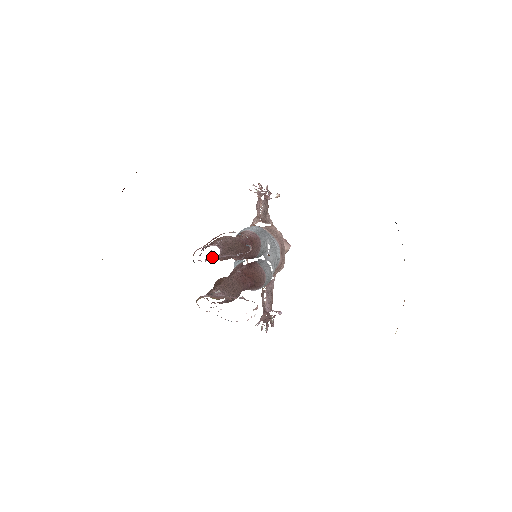
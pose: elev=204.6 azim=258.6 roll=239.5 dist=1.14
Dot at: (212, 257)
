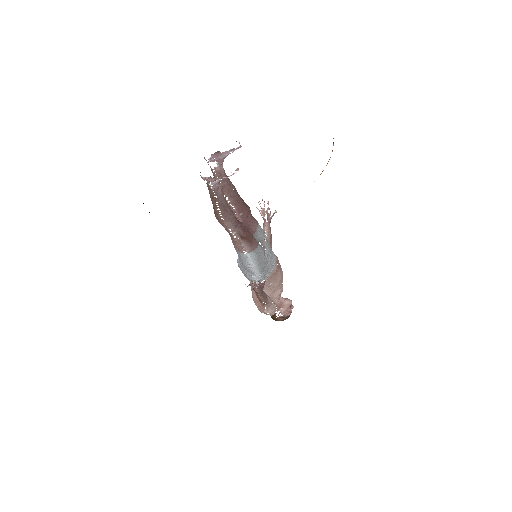
Dot at: (216, 153)
